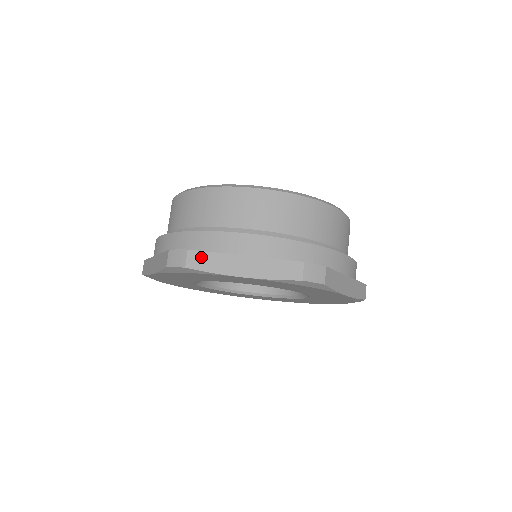
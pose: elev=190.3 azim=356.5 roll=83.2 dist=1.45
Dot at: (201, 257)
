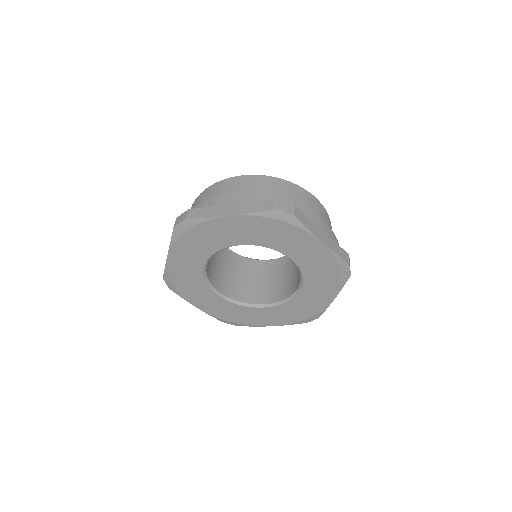
Dot at: (198, 211)
